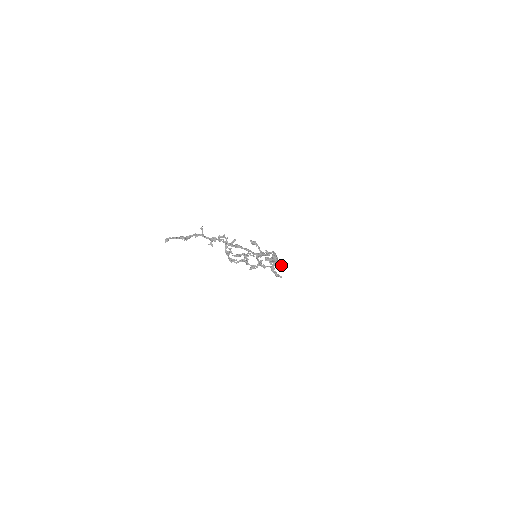
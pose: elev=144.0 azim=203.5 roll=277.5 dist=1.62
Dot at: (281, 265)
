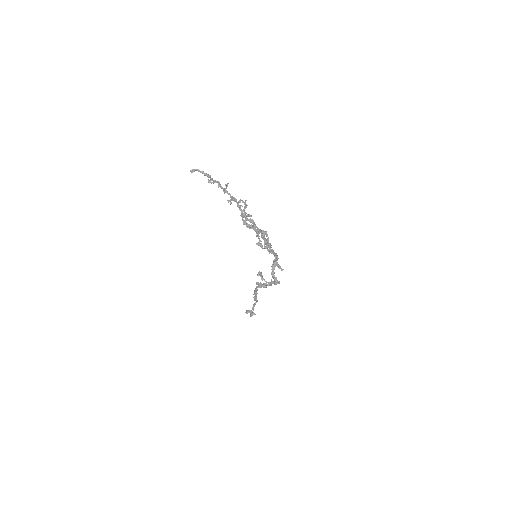
Dot at: (275, 280)
